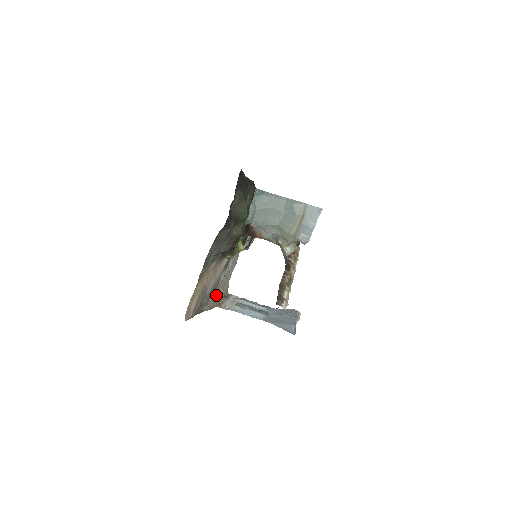
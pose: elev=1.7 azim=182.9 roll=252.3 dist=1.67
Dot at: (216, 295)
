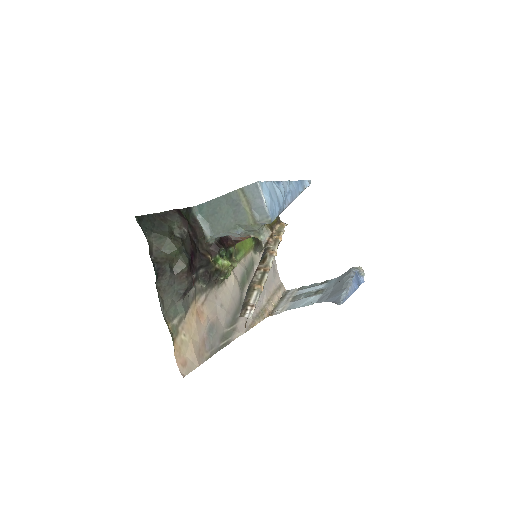
Dot at: (256, 309)
